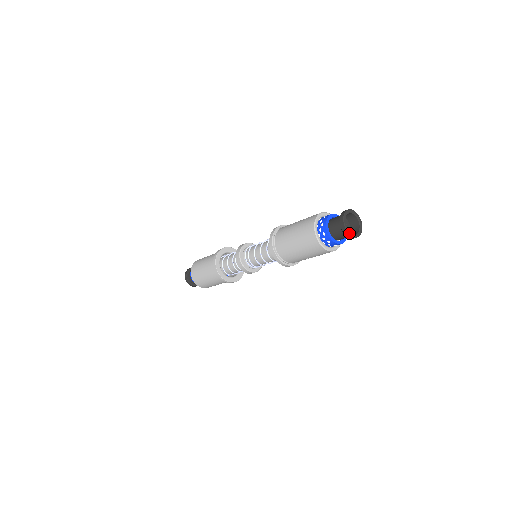
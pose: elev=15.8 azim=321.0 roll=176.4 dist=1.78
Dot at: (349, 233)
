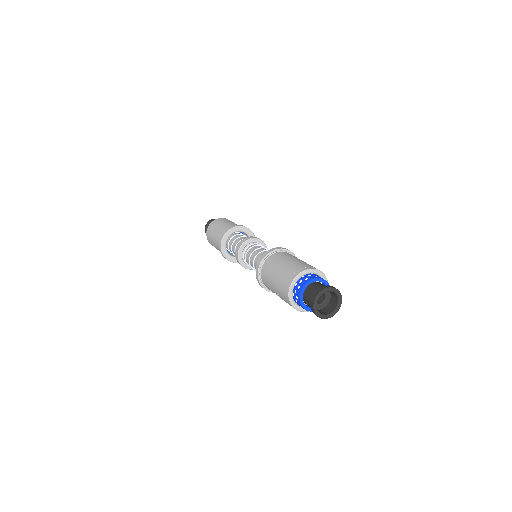
Dot at: (314, 306)
